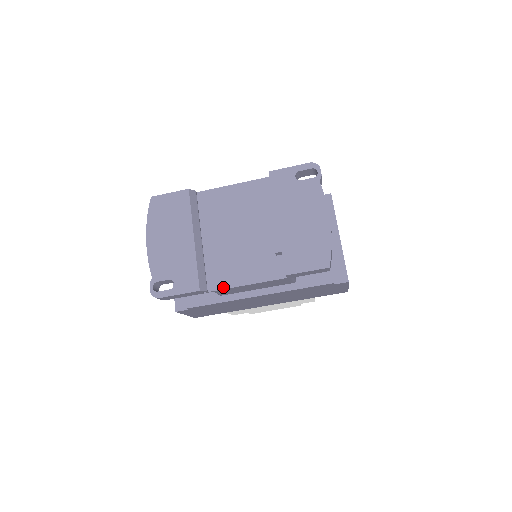
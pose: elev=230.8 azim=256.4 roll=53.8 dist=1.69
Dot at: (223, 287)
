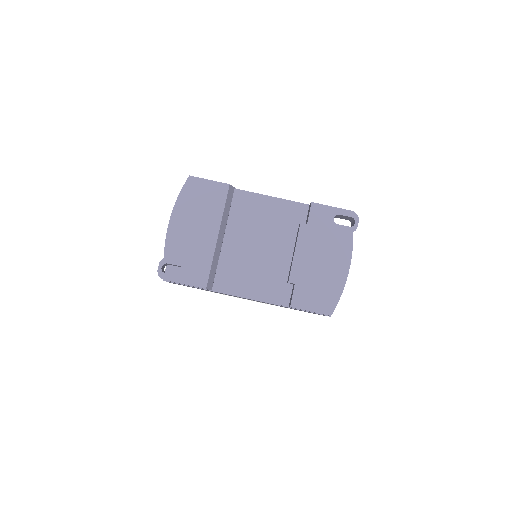
Dot at: (227, 291)
